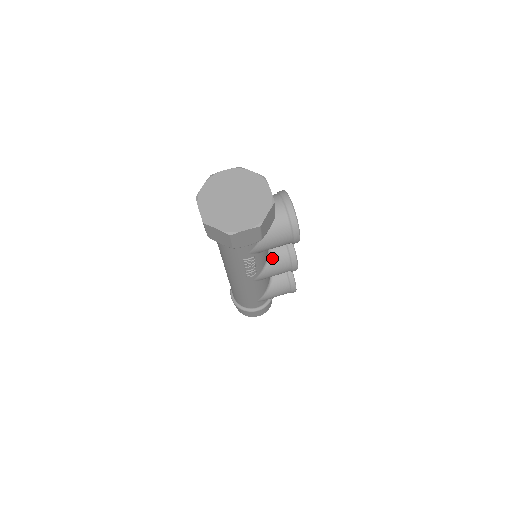
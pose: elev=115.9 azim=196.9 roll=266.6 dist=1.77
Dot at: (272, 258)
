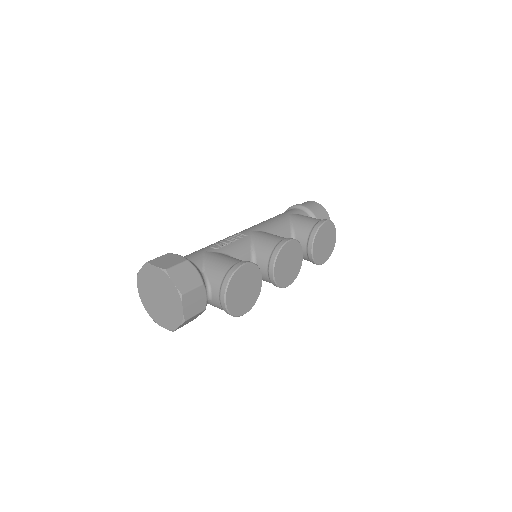
Dot at: occluded
